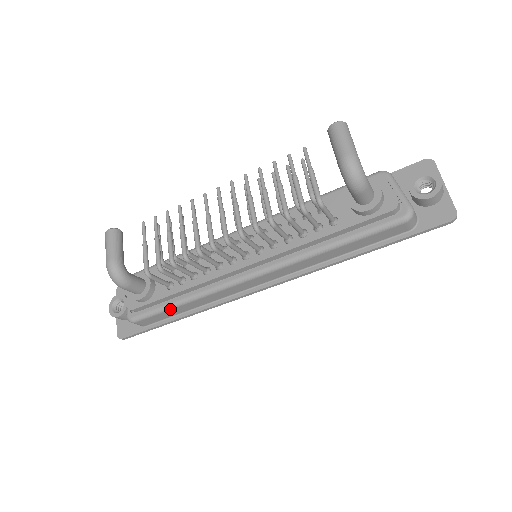
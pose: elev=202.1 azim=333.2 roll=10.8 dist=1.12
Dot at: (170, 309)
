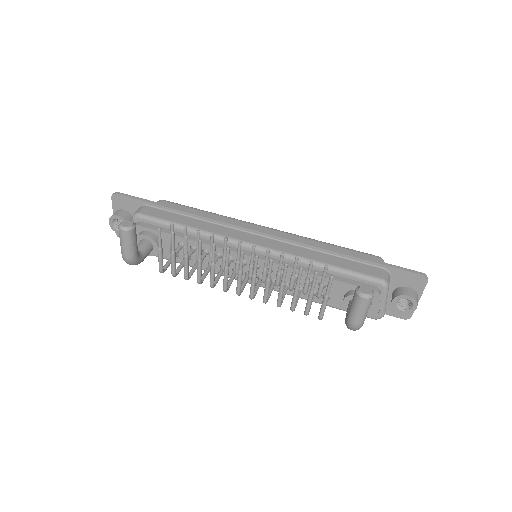
Dot at: occluded
